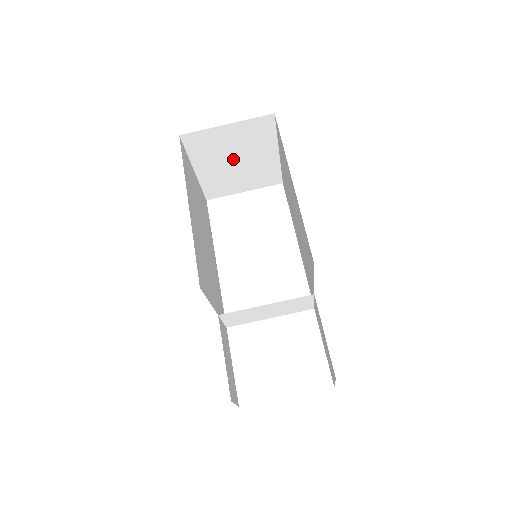
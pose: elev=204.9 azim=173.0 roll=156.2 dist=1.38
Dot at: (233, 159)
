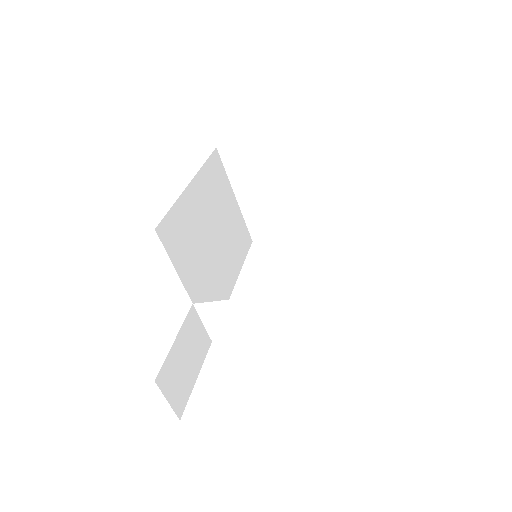
Dot at: (272, 185)
